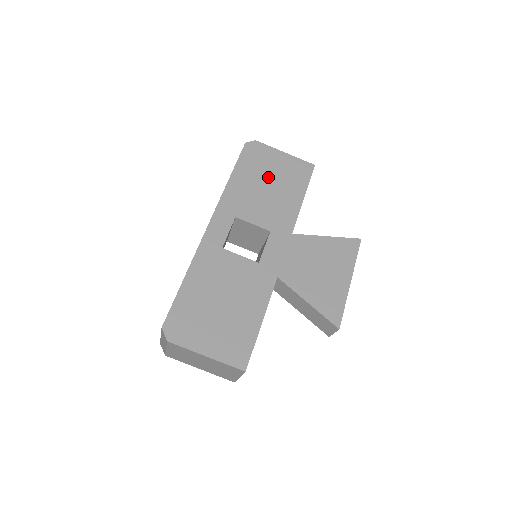
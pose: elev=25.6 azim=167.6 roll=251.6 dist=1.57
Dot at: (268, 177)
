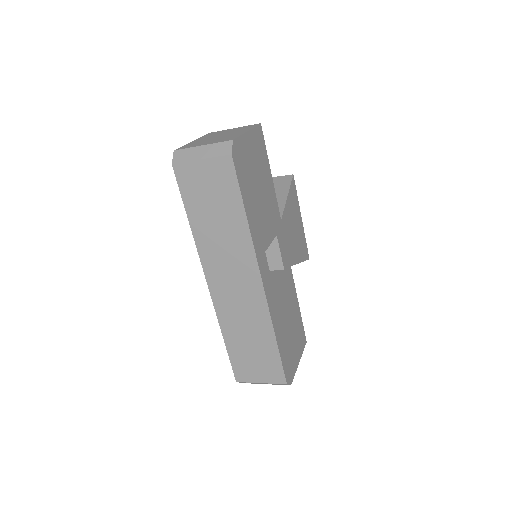
Dot at: (256, 180)
